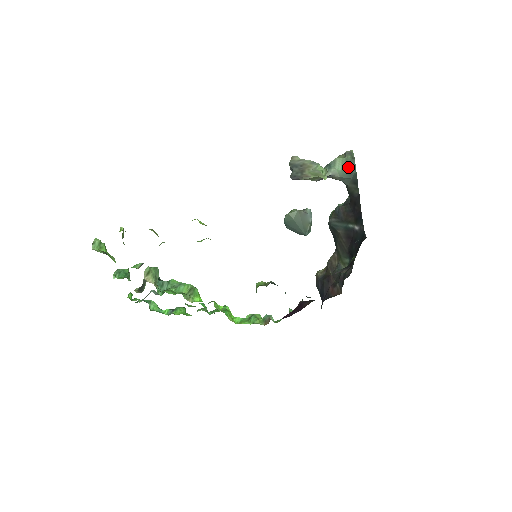
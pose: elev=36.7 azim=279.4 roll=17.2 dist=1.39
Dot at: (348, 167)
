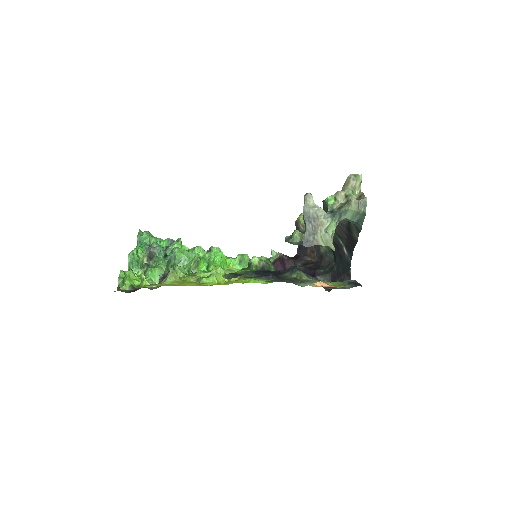
Dot at: (357, 219)
